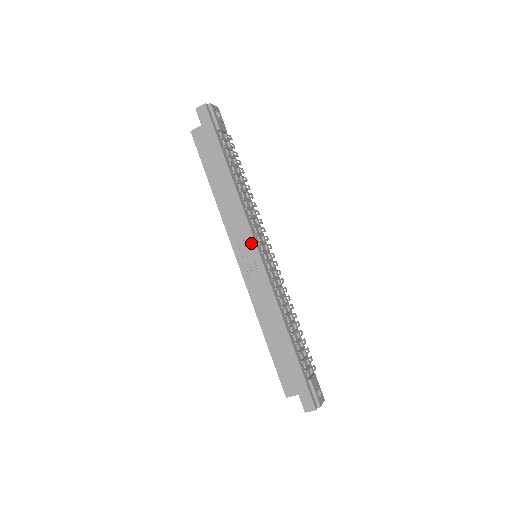
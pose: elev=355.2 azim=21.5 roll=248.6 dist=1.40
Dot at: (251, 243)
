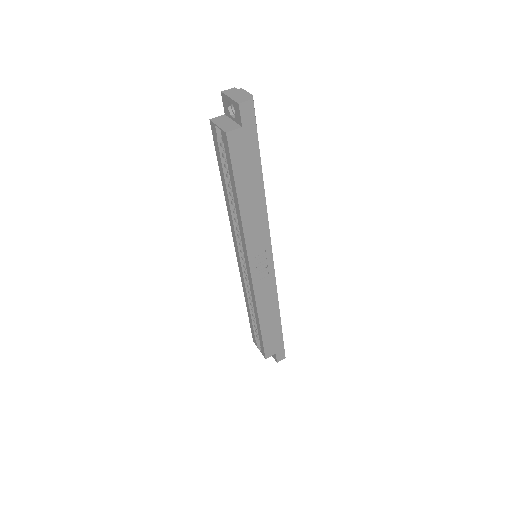
Dot at: (268, 252)
